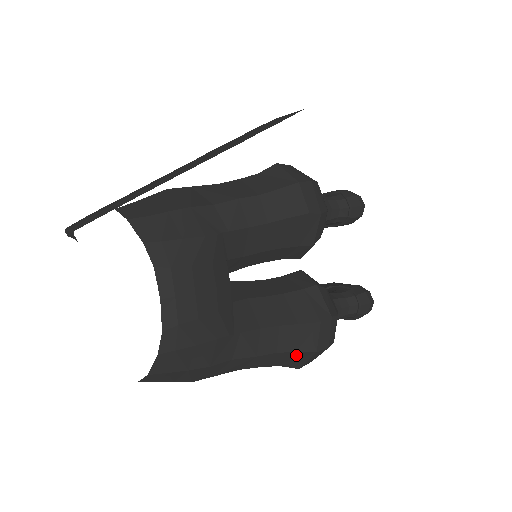
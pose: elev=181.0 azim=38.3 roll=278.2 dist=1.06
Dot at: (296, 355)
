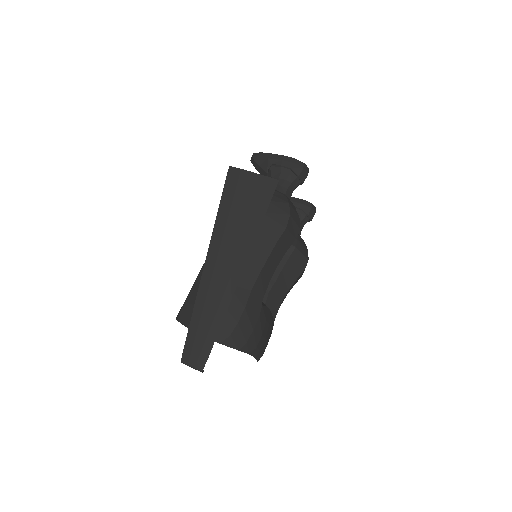
Dot at: occluded
